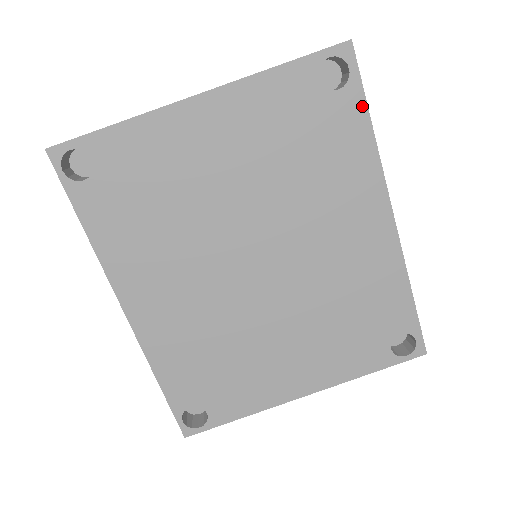
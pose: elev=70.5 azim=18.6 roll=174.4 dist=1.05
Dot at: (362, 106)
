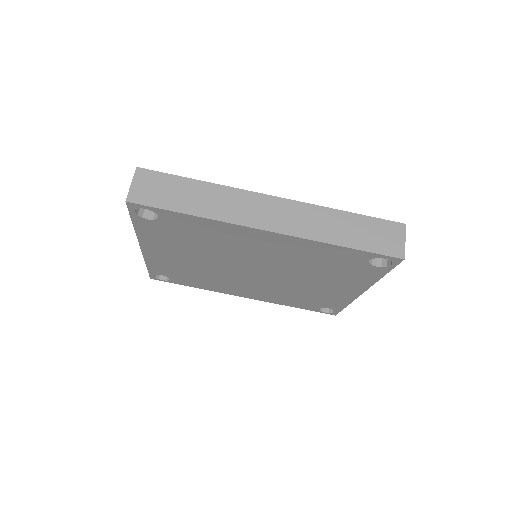
Dot at: (174, 213)
